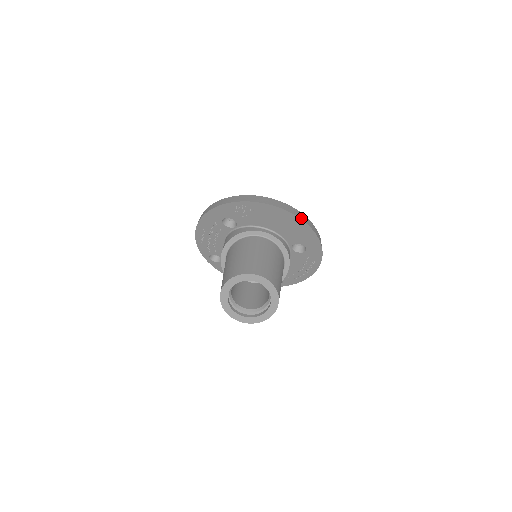
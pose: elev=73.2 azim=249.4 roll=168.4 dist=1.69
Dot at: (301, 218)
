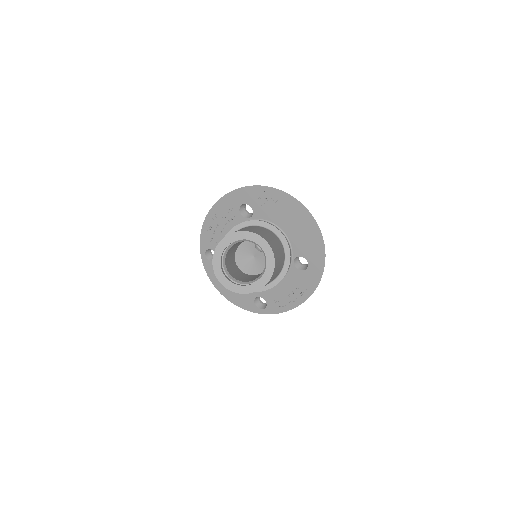
Dot at: occluded
